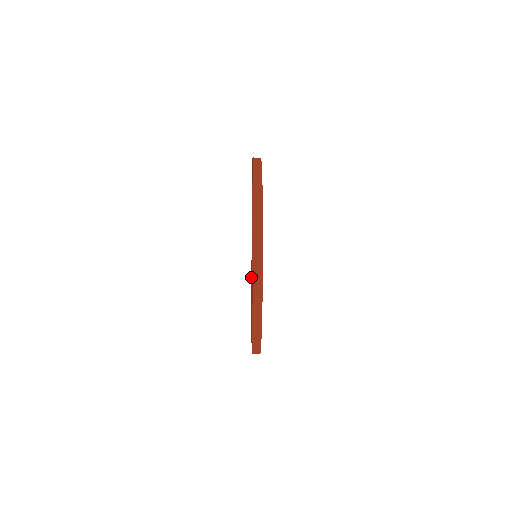
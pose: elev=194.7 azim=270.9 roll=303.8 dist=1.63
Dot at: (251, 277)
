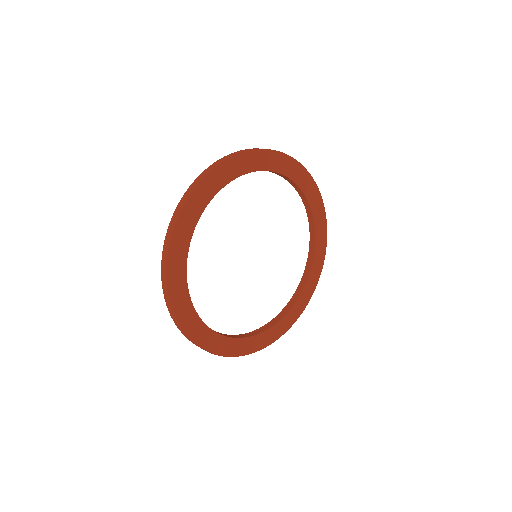
Dot at: occluded
